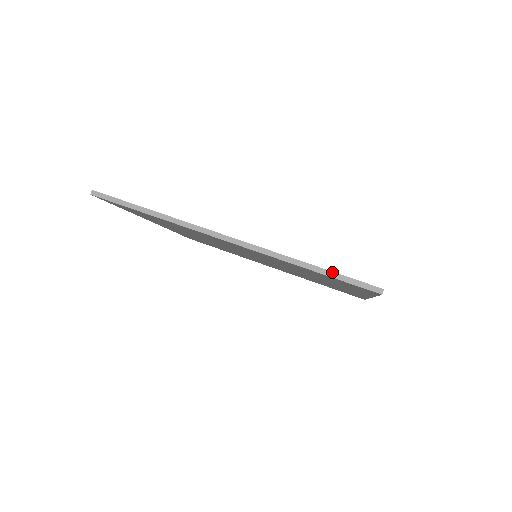
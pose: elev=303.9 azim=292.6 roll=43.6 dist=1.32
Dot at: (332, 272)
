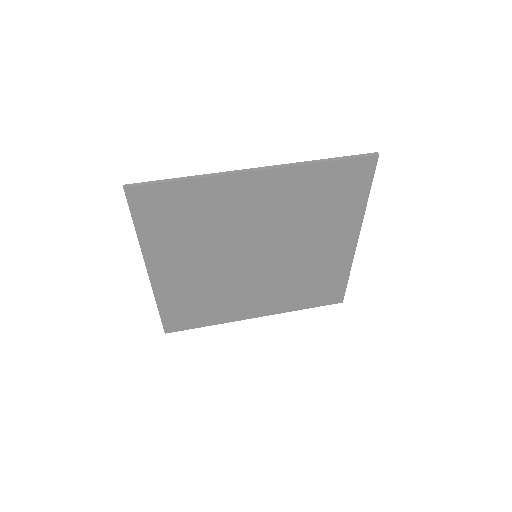
Dot at: (341, 157)
